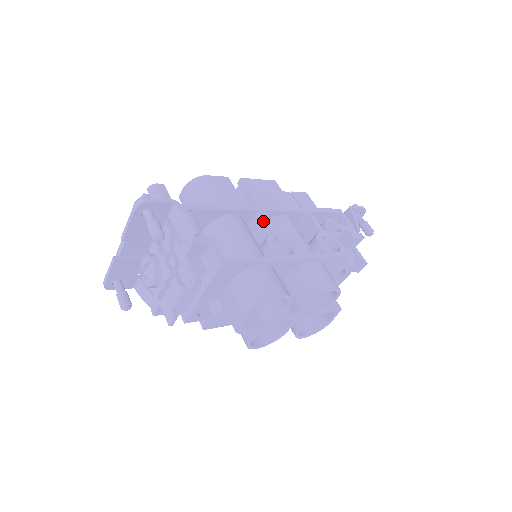
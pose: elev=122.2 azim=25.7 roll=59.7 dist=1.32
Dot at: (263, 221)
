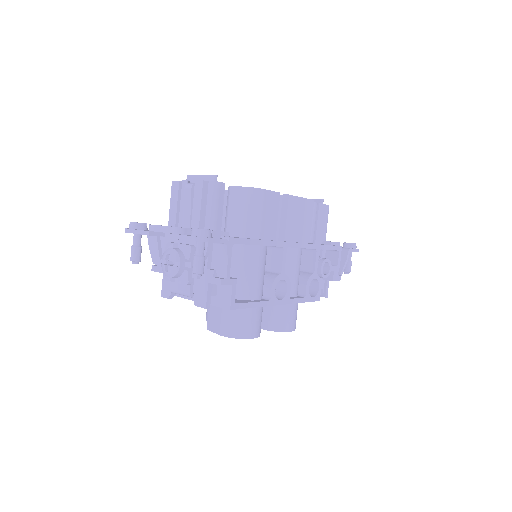
Dot at: (280, 257)
